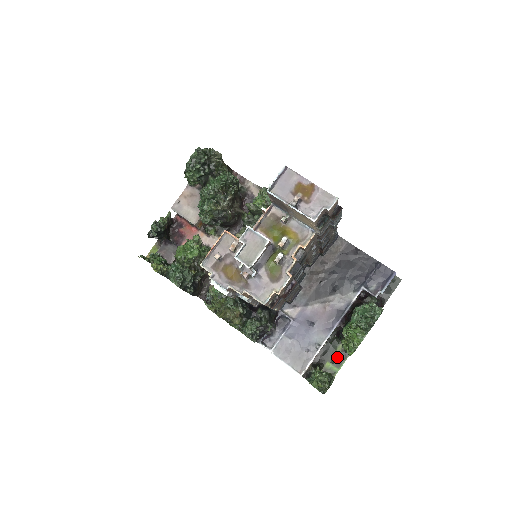
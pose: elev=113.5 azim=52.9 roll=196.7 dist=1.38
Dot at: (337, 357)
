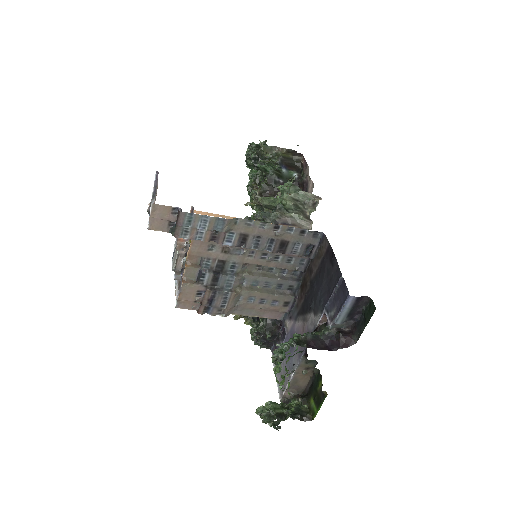
Dot at: (317, 395)
